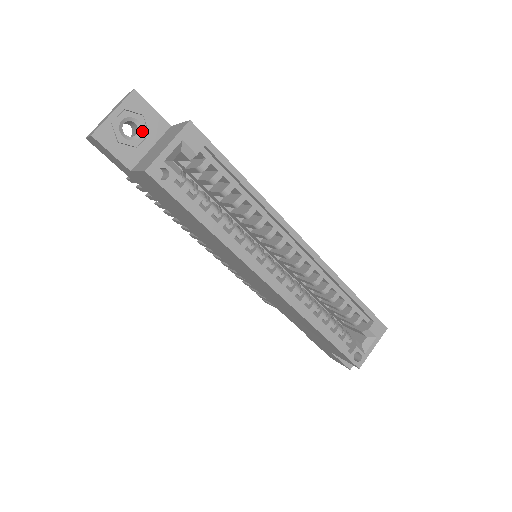
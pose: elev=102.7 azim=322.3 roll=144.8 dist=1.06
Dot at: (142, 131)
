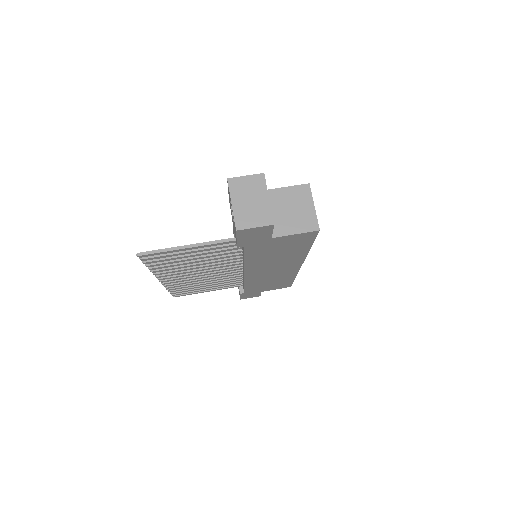
Dot at: occluded
